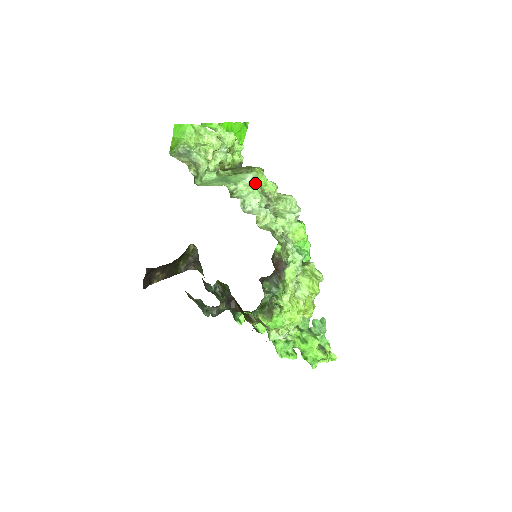
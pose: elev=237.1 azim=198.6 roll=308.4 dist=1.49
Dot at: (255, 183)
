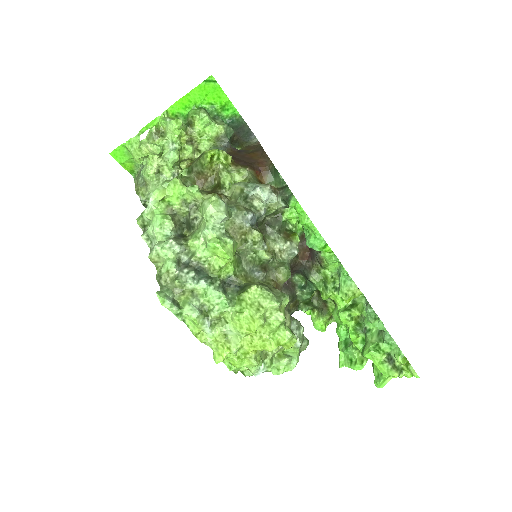
Dot at: (170, 198)
